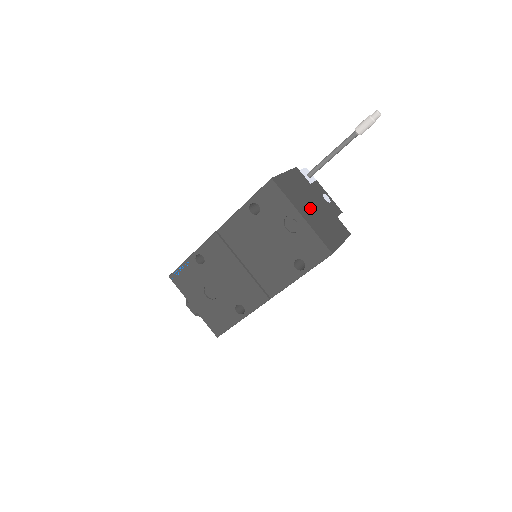
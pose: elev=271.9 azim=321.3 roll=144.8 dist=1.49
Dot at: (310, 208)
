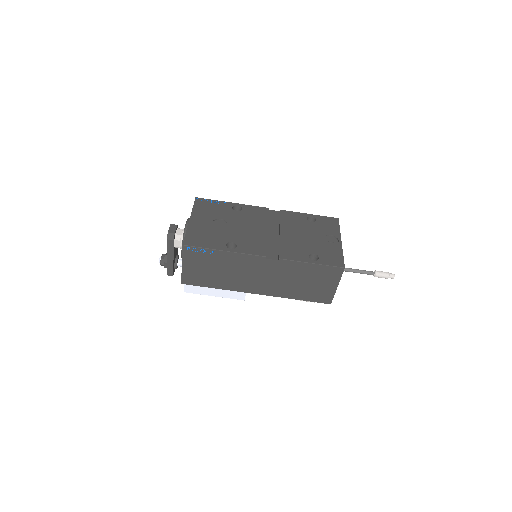
Dot at: occluded
